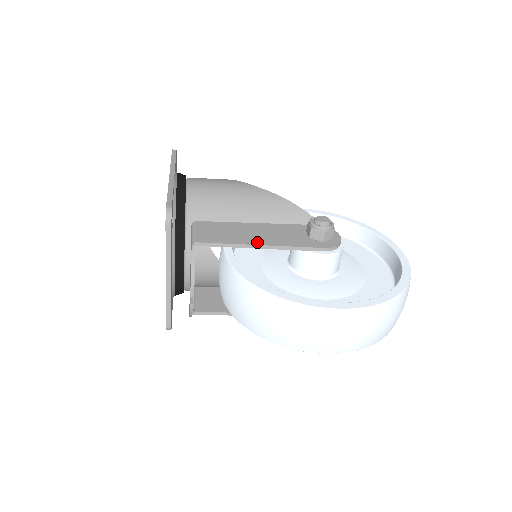
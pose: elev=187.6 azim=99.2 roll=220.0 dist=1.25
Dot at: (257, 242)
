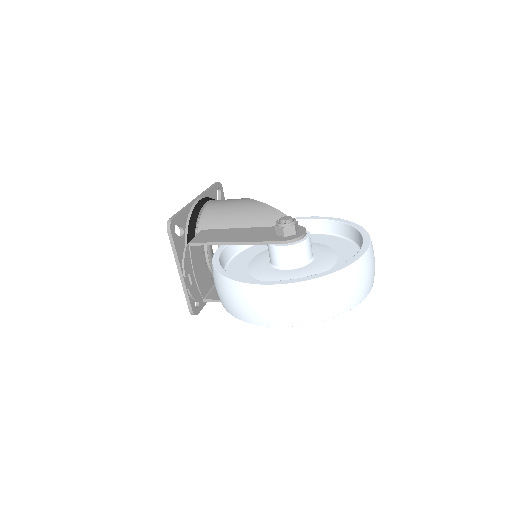
Dot at: (232, 240)
